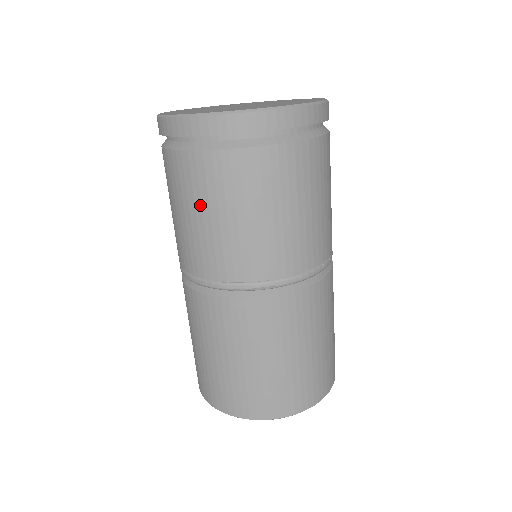
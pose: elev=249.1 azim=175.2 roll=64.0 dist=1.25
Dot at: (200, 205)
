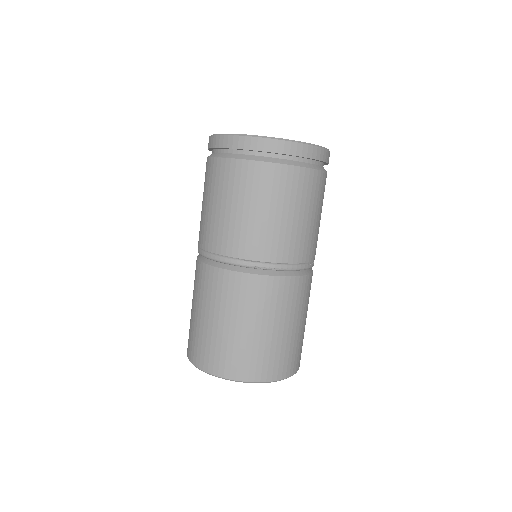
Dot at: (243, 199)
